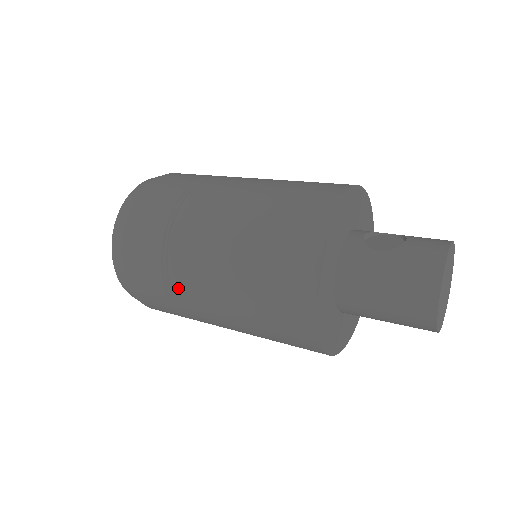
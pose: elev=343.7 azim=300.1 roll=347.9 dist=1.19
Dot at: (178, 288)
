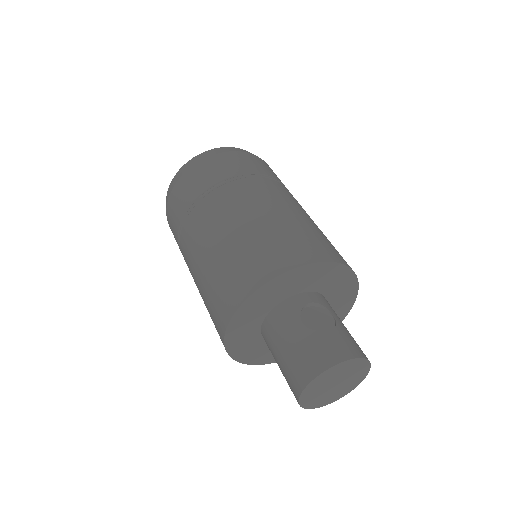
Dot at: (182, 244)
